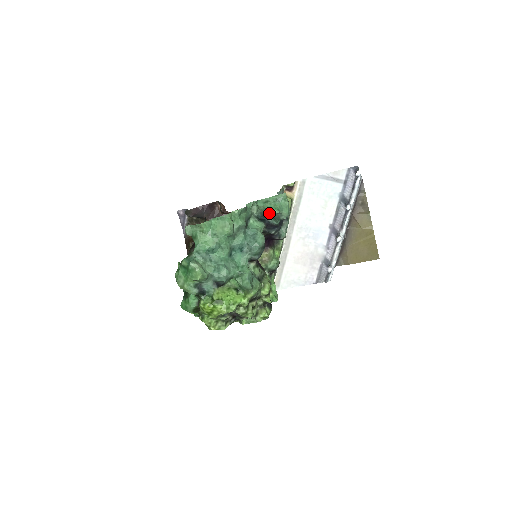
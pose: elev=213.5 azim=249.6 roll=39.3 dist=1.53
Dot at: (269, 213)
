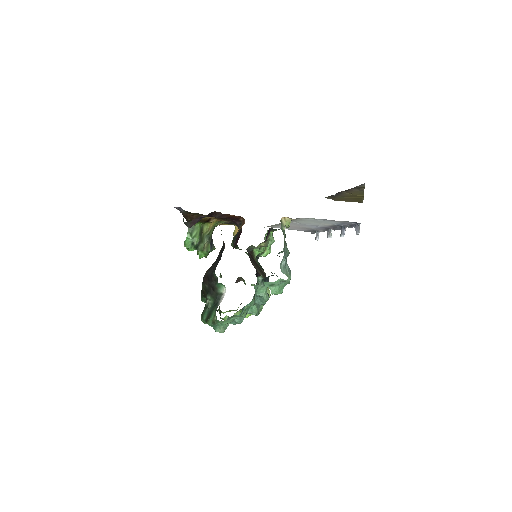
Dot at: (274, 294)
